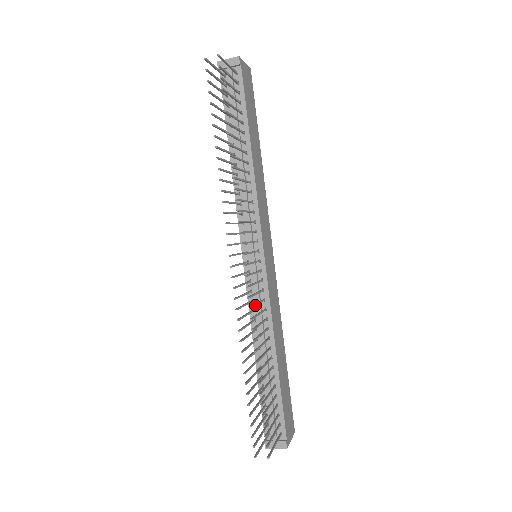
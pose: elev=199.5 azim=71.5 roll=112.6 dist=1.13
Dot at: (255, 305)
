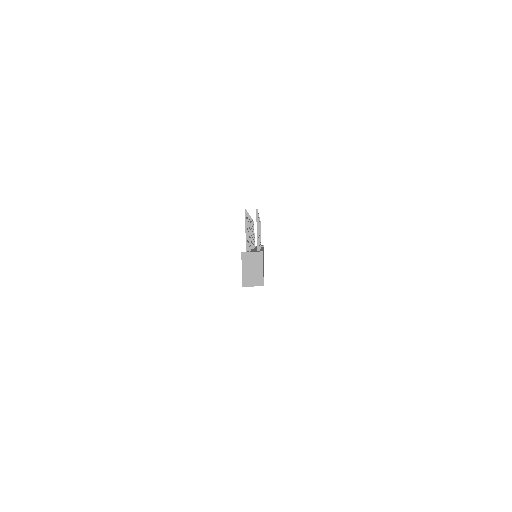
Dot at: (259, 227)
